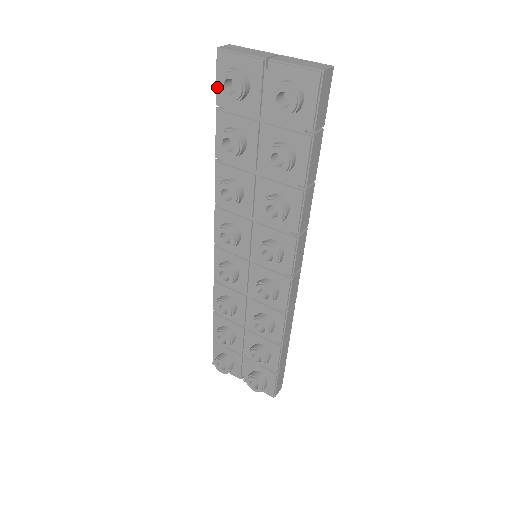
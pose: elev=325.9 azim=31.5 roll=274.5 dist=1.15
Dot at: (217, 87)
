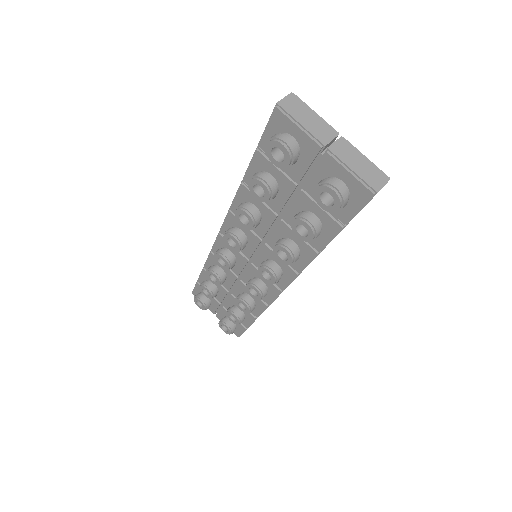
Dot at: (264, 134)
